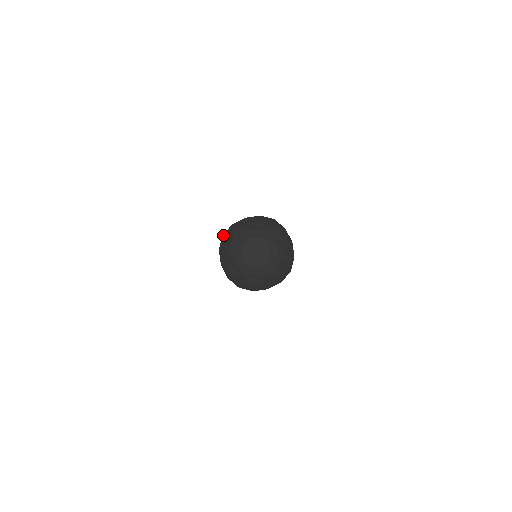
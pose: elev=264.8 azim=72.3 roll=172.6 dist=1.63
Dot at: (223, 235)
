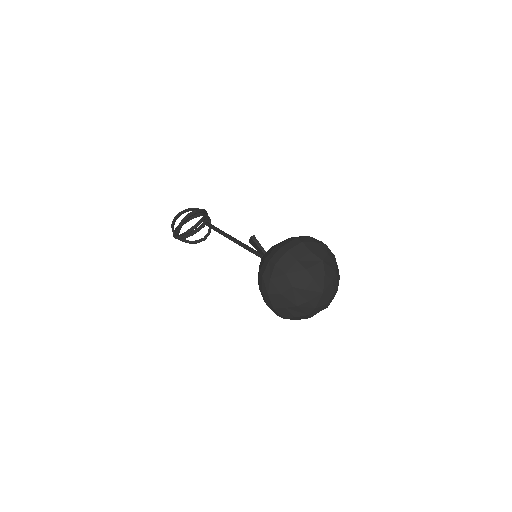
Dot at: (265, 277)
